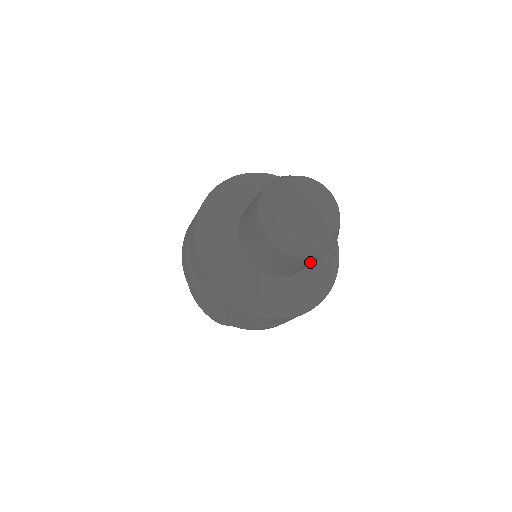
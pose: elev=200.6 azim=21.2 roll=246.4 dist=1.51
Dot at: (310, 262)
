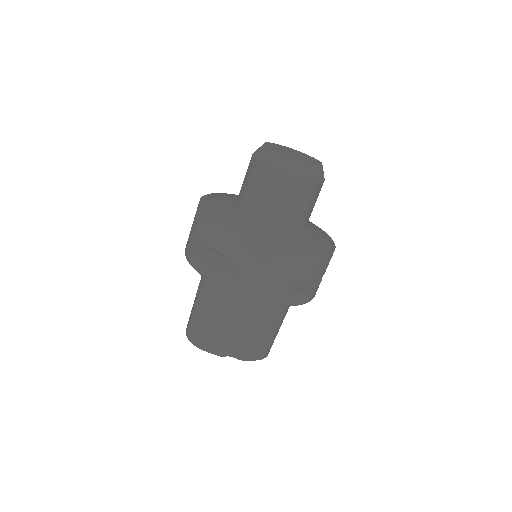
Dot at: (264, 178)
